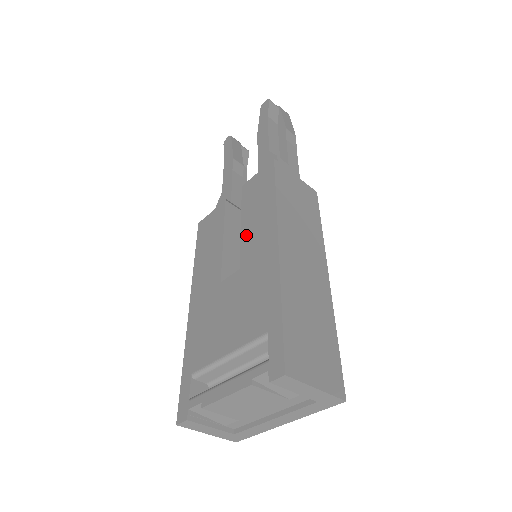
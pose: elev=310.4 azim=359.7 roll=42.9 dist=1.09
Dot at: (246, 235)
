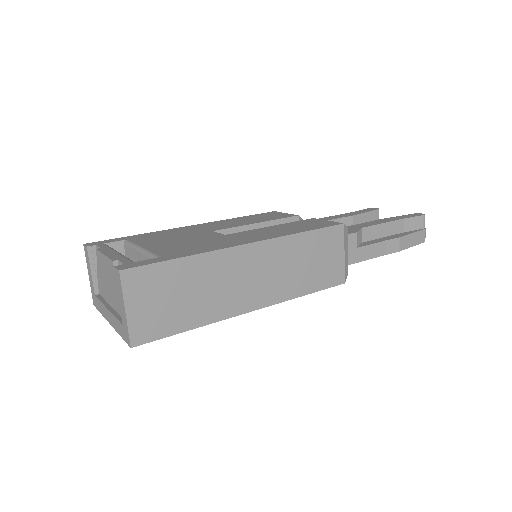
Dot at: (260, 230)
